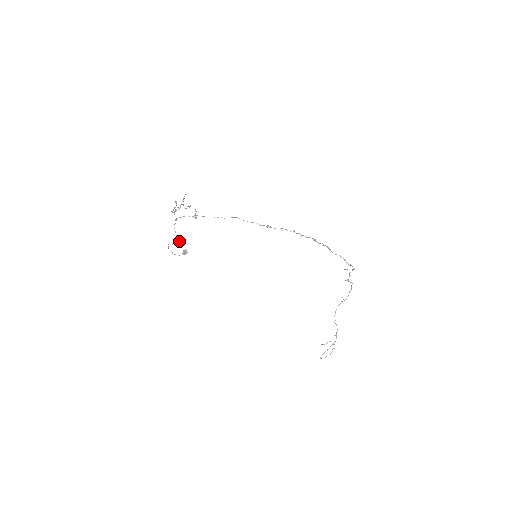
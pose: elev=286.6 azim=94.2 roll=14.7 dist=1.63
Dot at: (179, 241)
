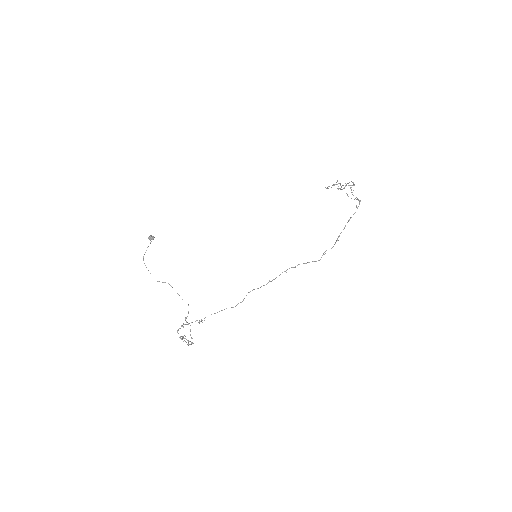
Dot at: occluded
